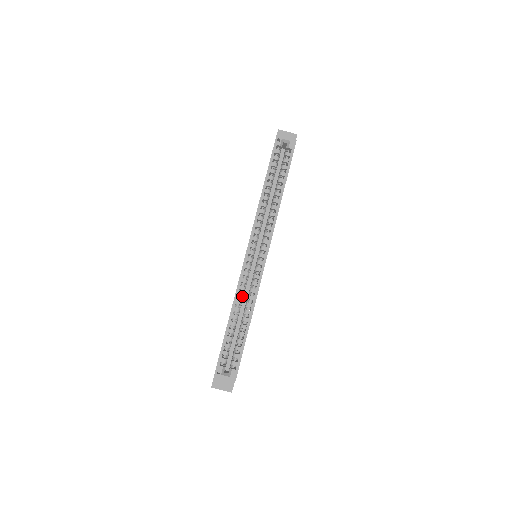
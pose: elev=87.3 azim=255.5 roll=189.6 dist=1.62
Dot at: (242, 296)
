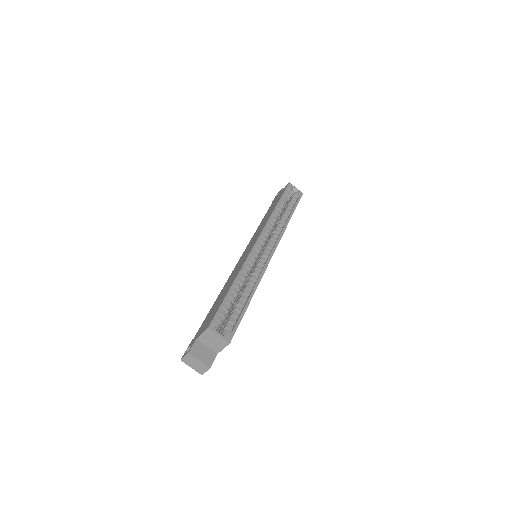
Dot at: (247, 272)
